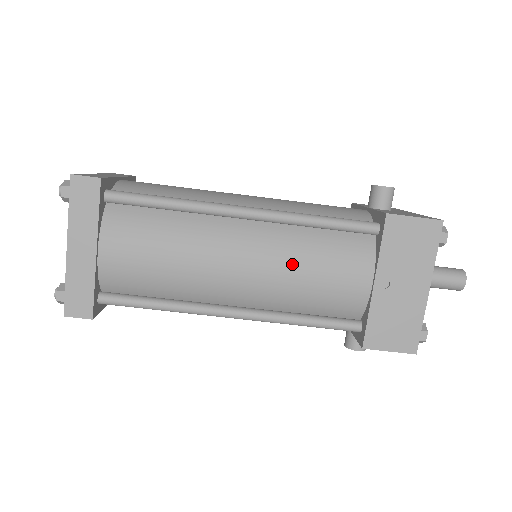
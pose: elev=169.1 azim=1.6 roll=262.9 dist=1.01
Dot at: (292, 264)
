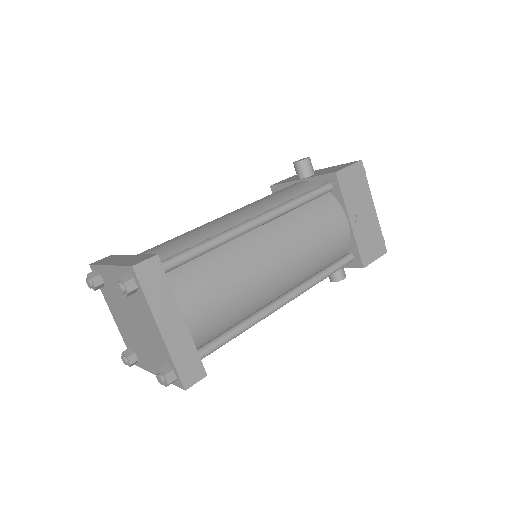
Dot at: (305, 239)
